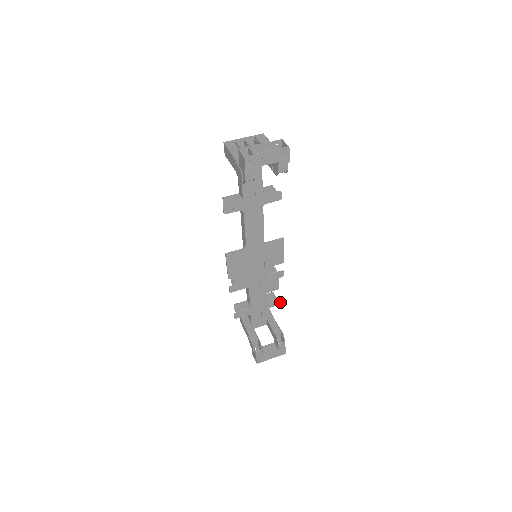
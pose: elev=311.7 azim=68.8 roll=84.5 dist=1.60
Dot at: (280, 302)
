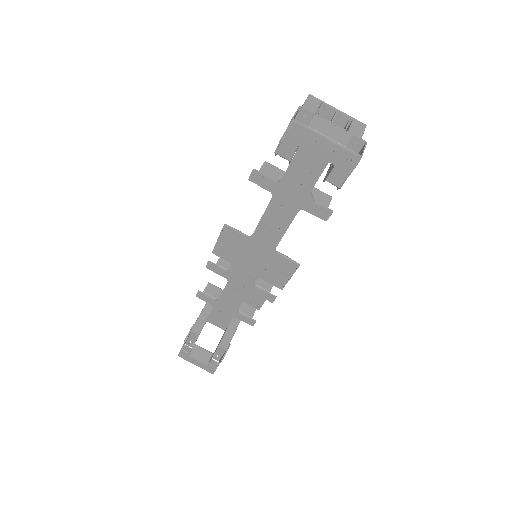
Dot at: (253, 323)
